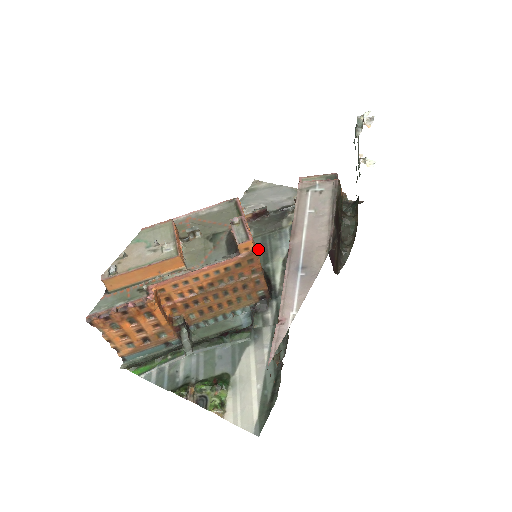
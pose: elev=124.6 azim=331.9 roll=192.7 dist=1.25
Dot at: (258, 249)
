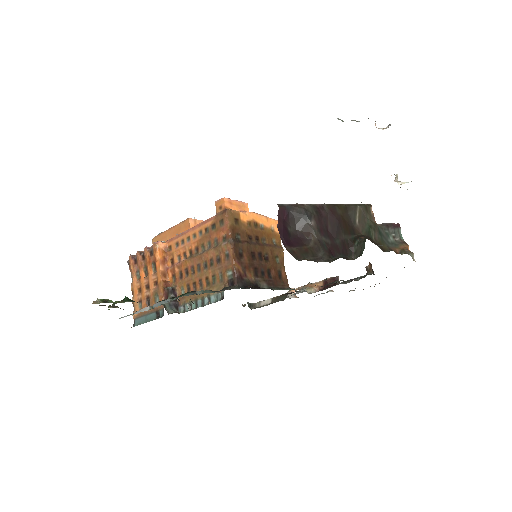
Dot at: (292, 289)
